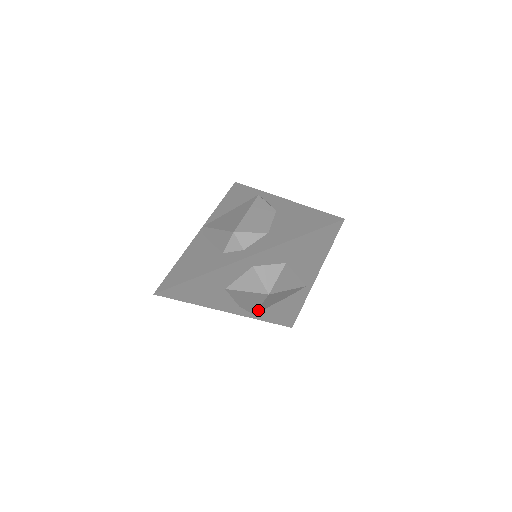
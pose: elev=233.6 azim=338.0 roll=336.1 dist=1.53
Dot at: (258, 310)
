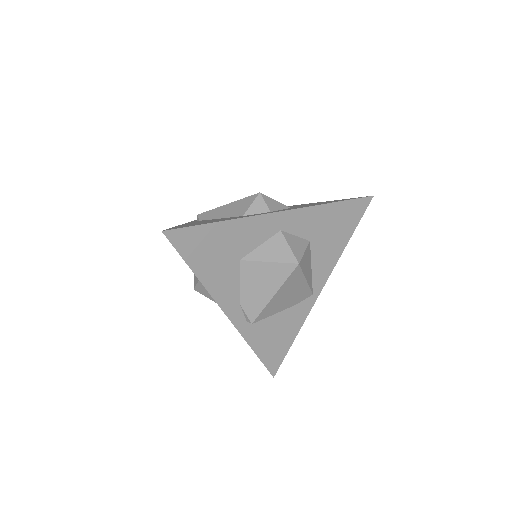
Dot at: (262, 312)
